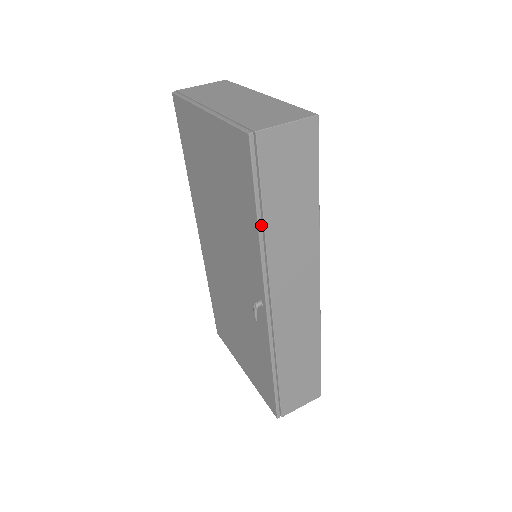
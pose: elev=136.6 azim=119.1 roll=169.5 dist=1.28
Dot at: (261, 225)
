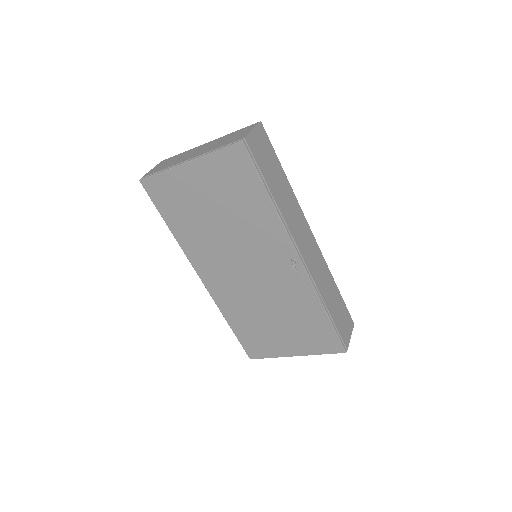
Dot at: (272, 199)
